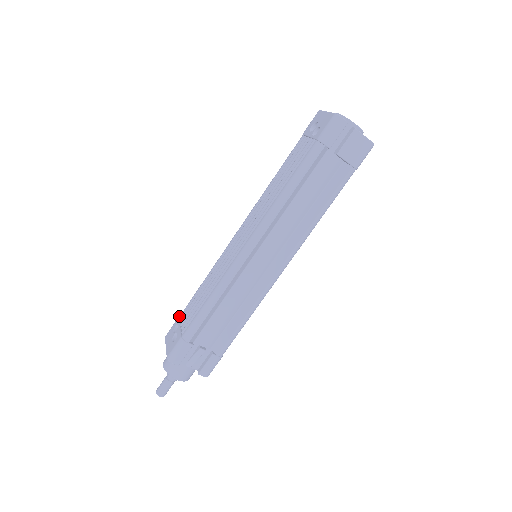
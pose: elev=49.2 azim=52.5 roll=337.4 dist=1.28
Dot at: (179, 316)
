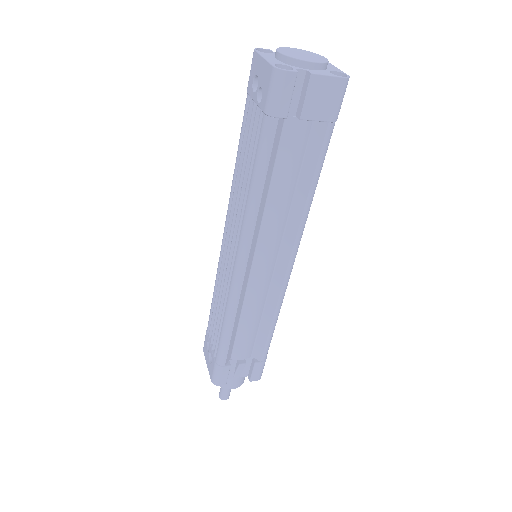
Dot at: (206, 330)
